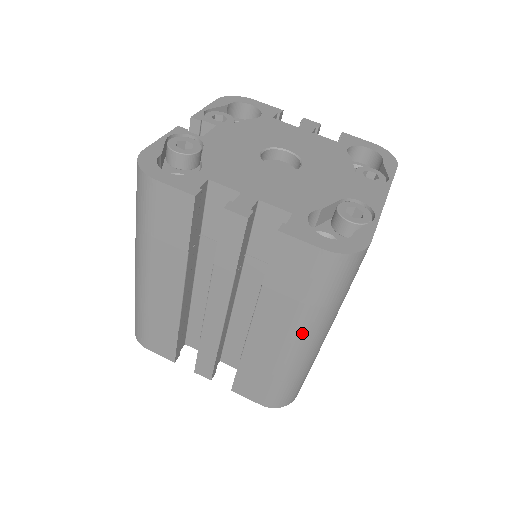
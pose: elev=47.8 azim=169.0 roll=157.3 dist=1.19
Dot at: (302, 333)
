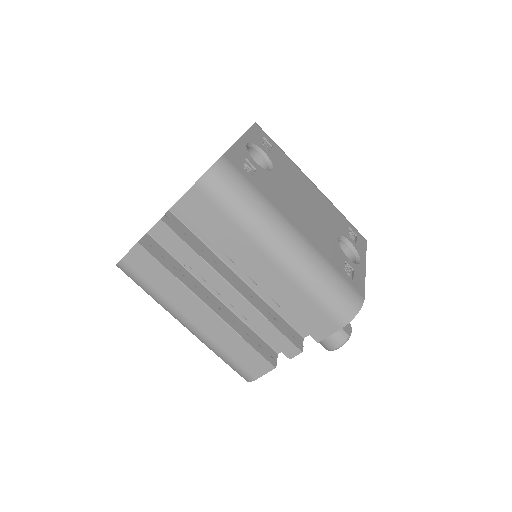
Dot at: (267, 242)
